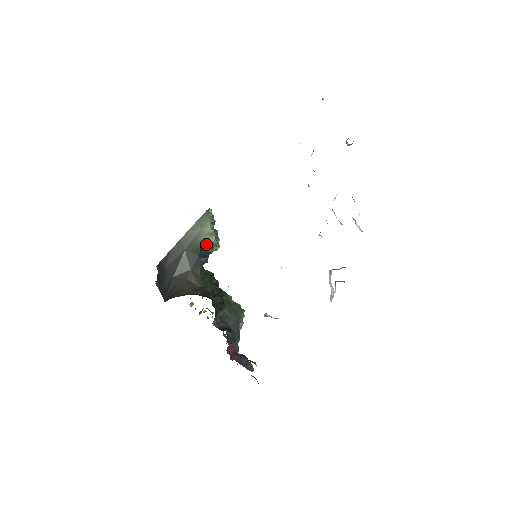
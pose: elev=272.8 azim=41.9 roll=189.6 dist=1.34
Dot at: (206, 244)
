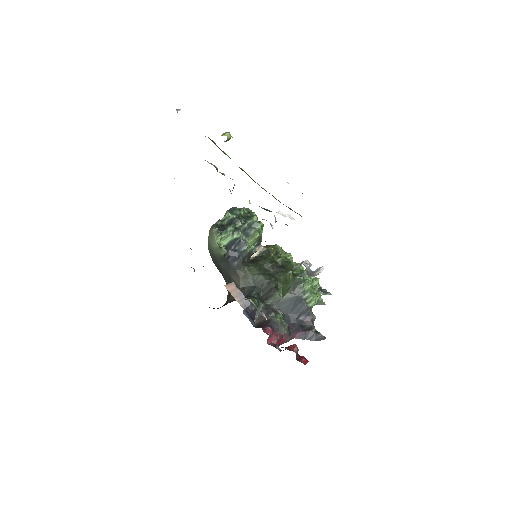
Dot at: (235, 246)
